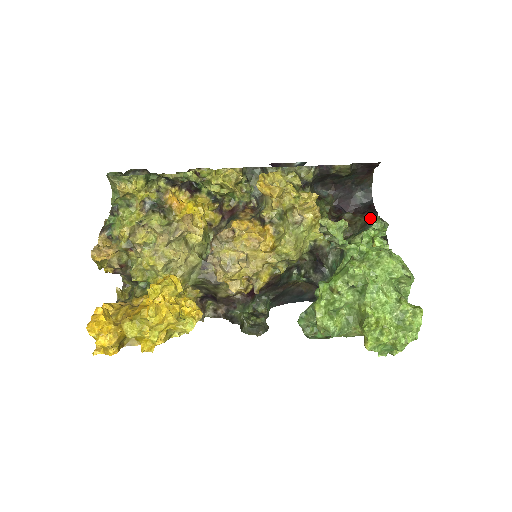
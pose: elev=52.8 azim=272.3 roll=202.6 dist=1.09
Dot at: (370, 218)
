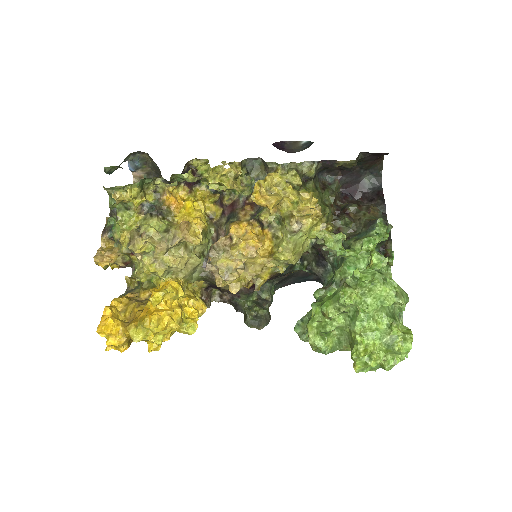
Dot at: (376, 210)
